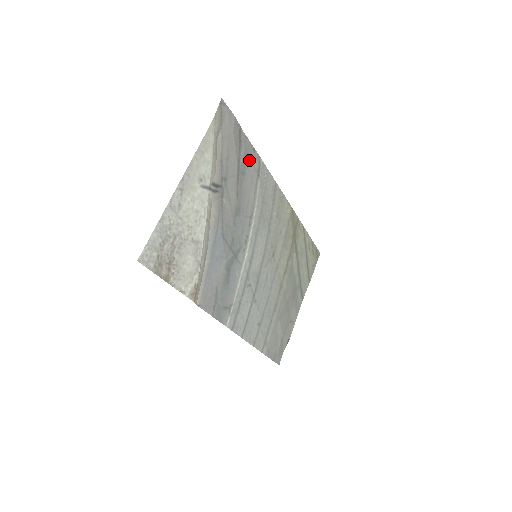
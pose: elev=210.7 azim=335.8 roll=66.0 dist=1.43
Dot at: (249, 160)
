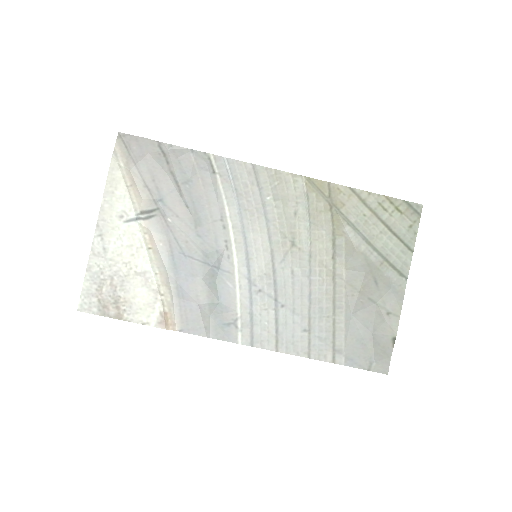
Dot at: (190, 165)
